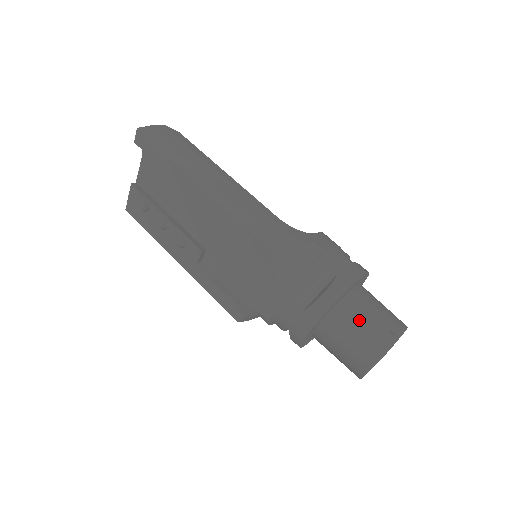
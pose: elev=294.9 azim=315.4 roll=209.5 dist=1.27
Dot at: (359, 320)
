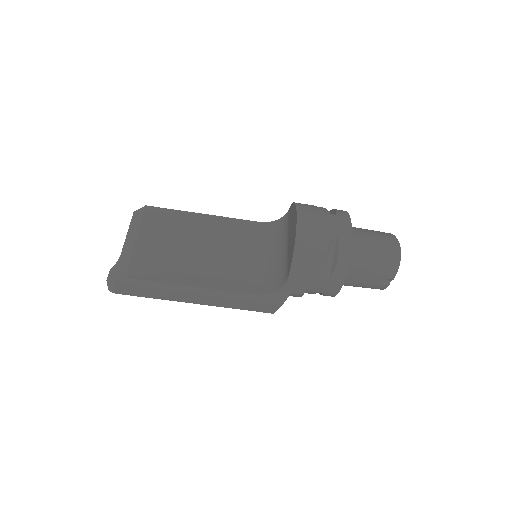
Dot at: (354, 286)
